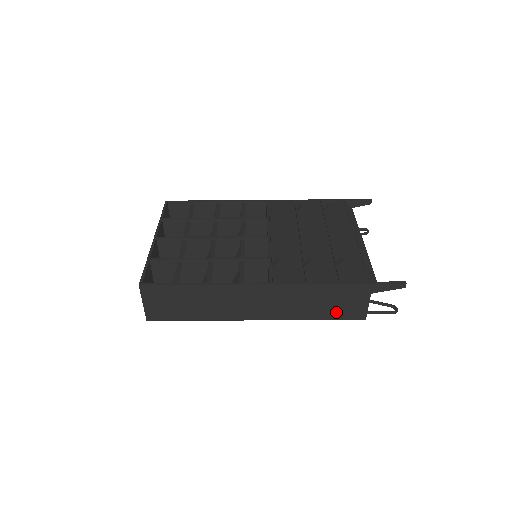
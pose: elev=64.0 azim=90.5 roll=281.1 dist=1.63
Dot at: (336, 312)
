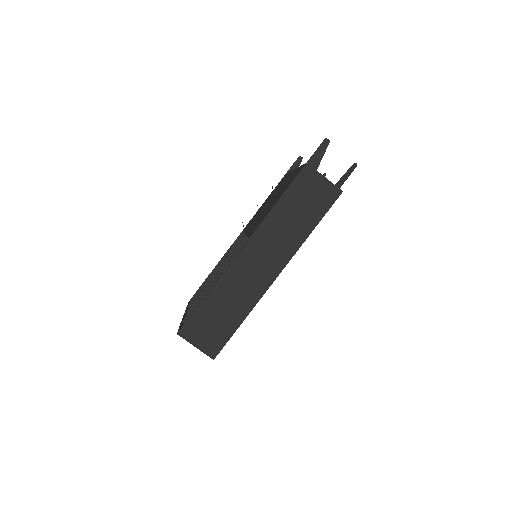
Dot at: (316, 209)
